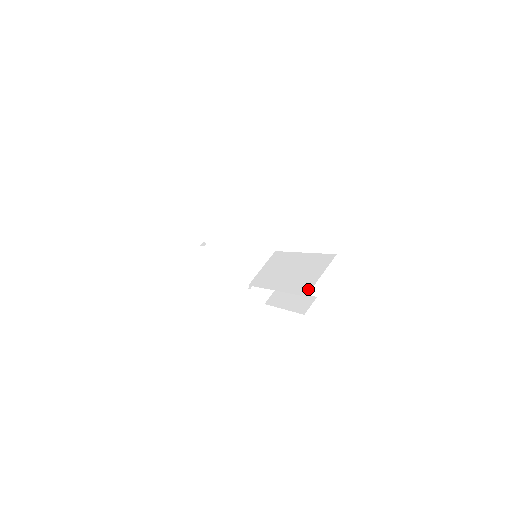
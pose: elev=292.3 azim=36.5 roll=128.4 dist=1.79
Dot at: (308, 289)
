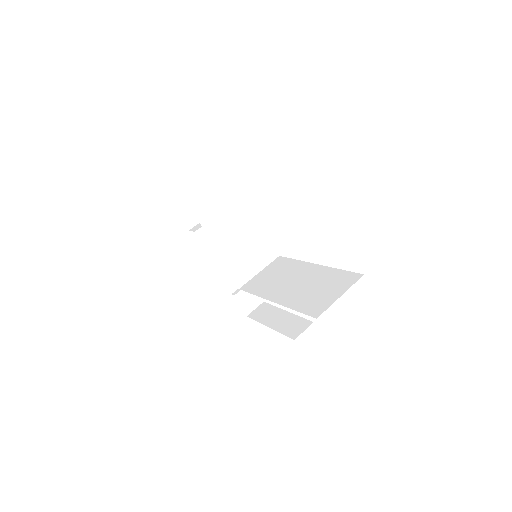
Dot at: (321, 310)
